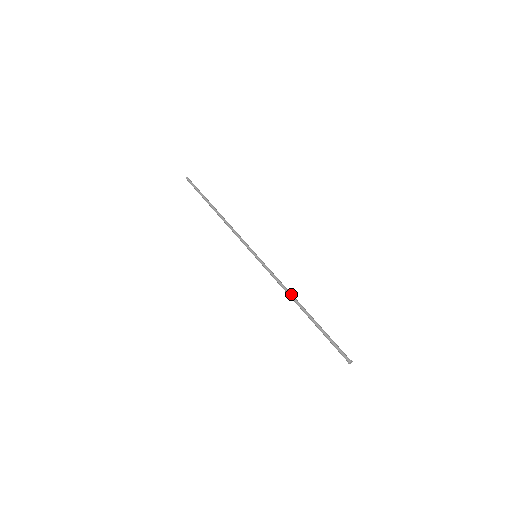
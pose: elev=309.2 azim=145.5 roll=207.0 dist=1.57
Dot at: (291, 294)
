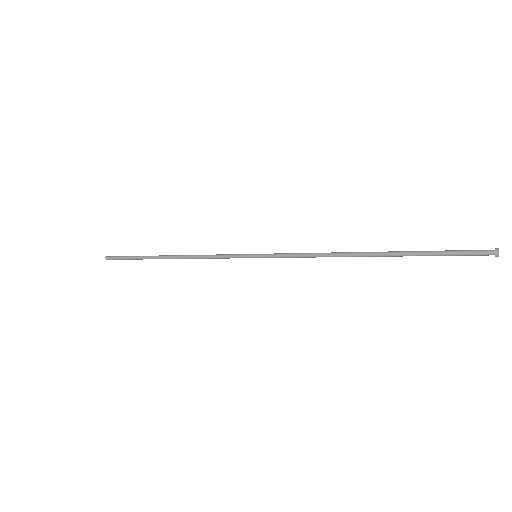
Dot at: (338, 253)
